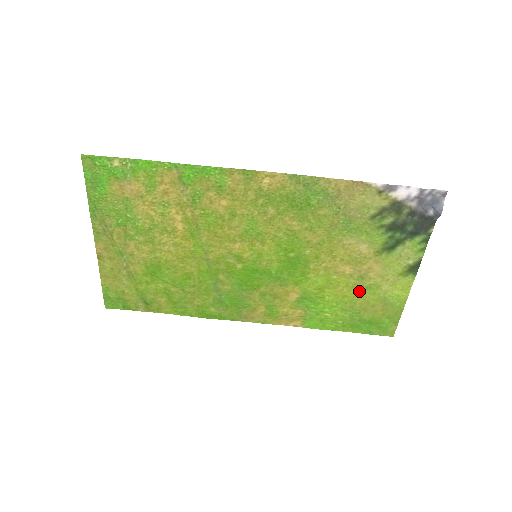
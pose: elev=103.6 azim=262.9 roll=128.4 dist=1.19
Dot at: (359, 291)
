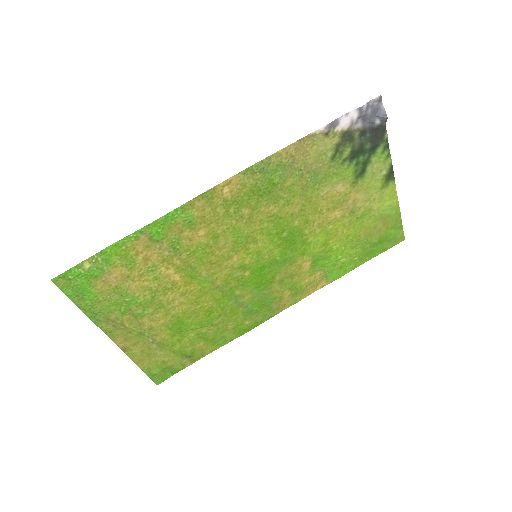
Dot at: (357, 224)
